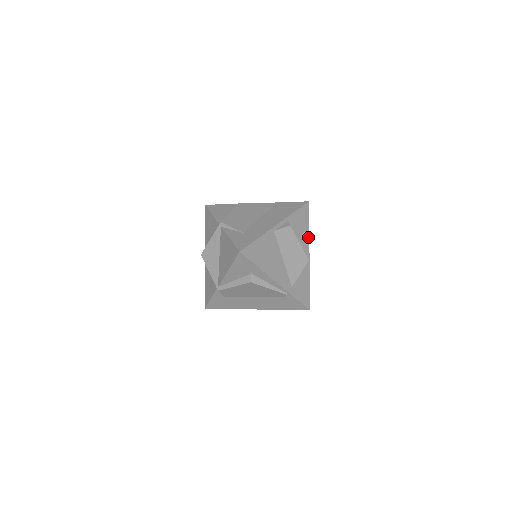
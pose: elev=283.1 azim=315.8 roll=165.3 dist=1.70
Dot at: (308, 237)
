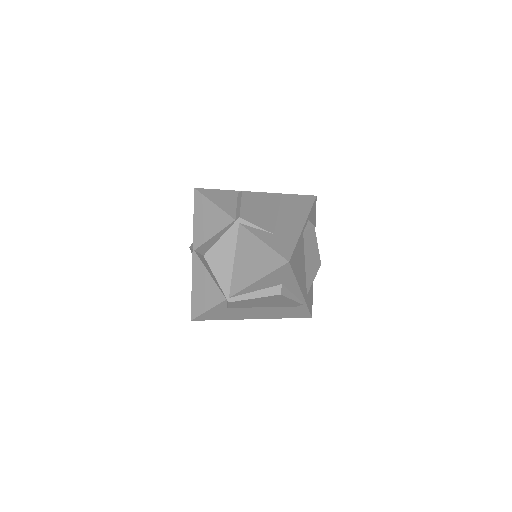
Dot at: occluded
